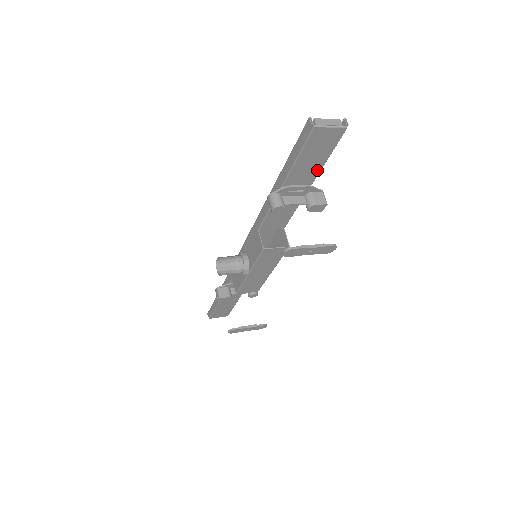
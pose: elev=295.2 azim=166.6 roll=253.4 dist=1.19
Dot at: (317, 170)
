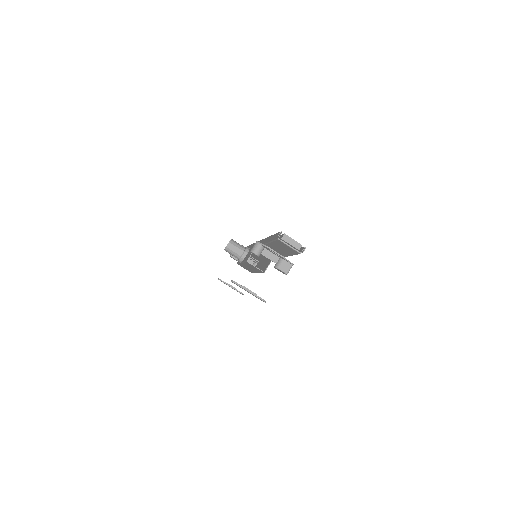
Dot at: (286, 254)
